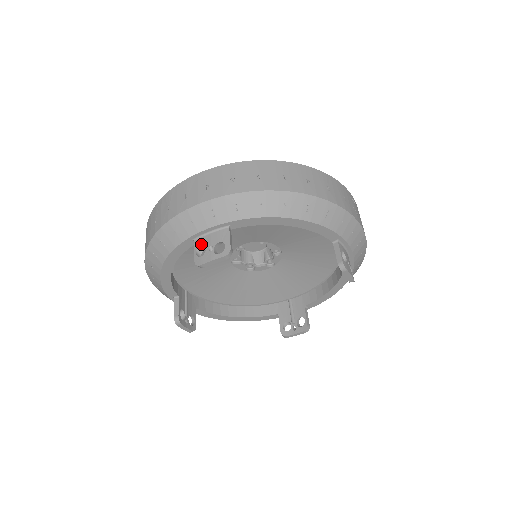
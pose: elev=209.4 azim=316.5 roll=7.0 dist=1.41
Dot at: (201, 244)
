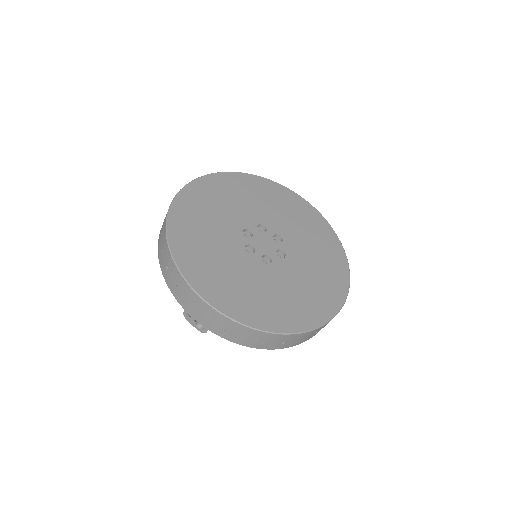
Dot at: occluded
